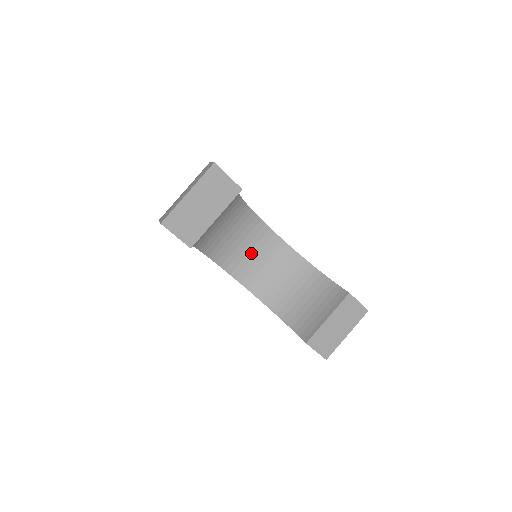
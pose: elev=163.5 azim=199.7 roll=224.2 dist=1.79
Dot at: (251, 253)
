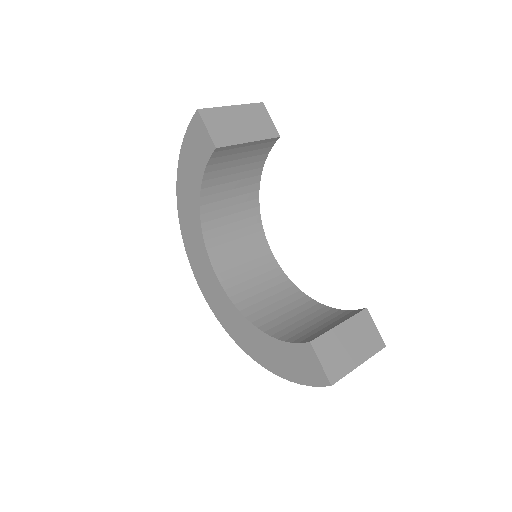
Dot at: (246, 265)
